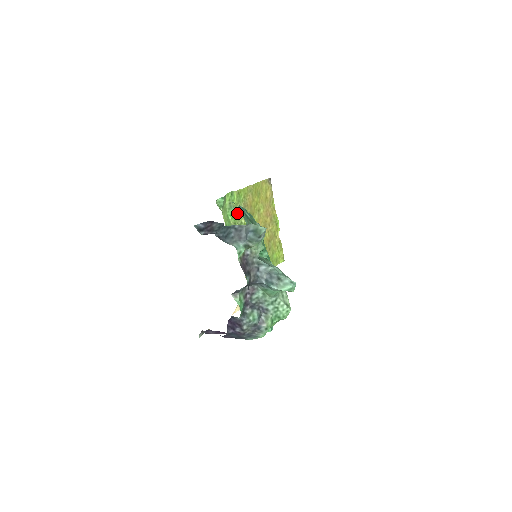
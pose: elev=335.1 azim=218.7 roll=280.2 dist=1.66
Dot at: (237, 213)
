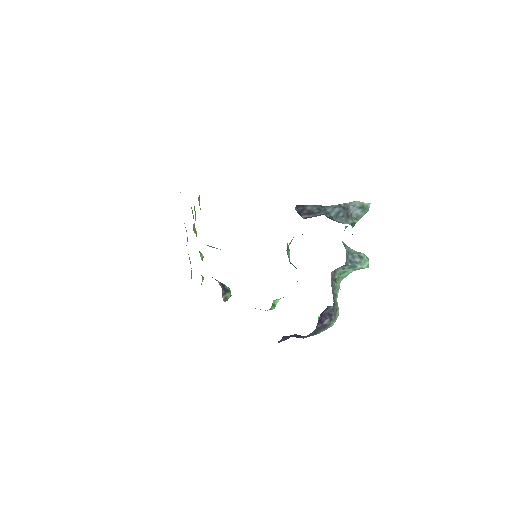
Dot at: (193, 217)
